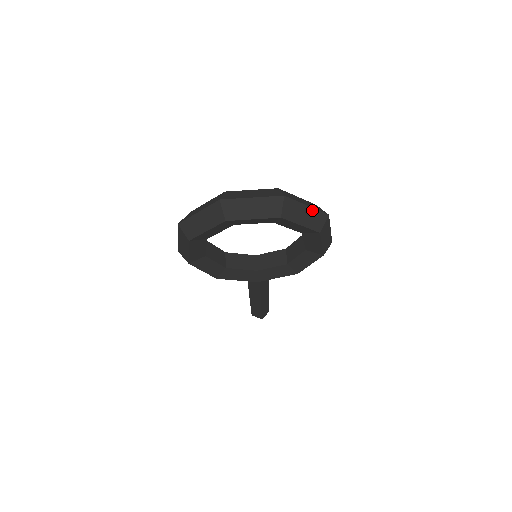
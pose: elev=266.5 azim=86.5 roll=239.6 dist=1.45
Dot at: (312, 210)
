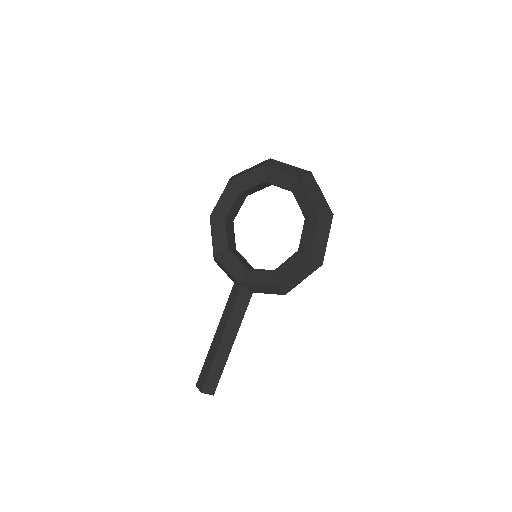
Dot at: (323, 198)
